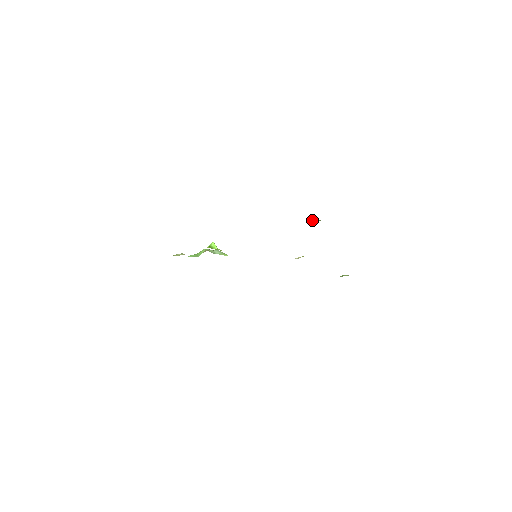
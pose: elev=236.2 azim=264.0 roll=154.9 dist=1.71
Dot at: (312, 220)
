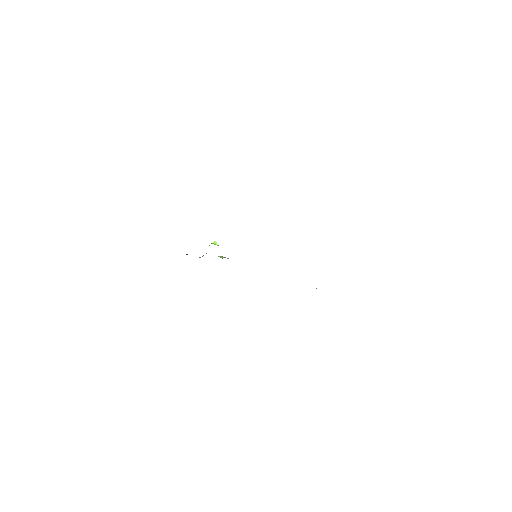
Dot at: occluded
